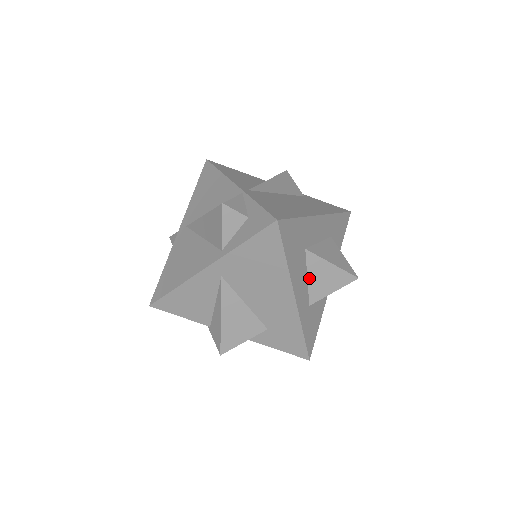
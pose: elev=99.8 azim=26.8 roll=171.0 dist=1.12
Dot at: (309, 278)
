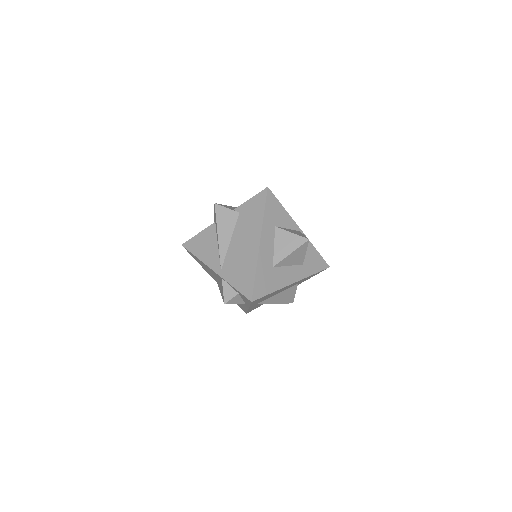
Dot at: (289, 265)
